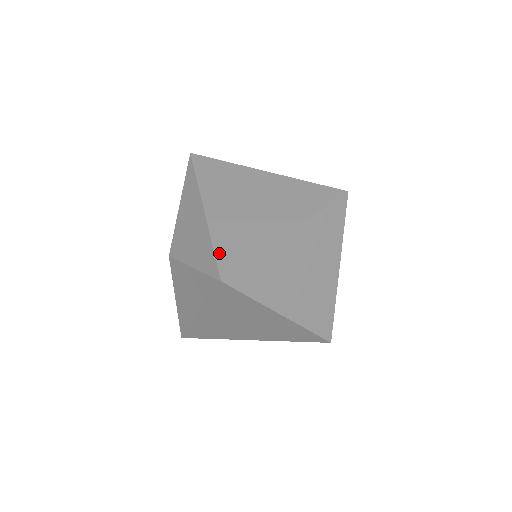
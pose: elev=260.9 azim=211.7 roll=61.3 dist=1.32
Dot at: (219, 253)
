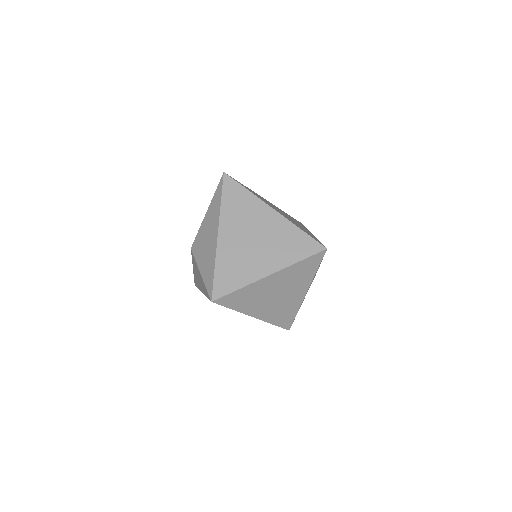
Dot at: (217, 278)
